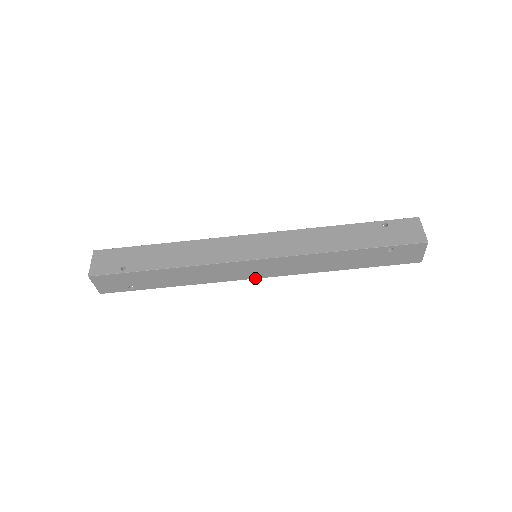
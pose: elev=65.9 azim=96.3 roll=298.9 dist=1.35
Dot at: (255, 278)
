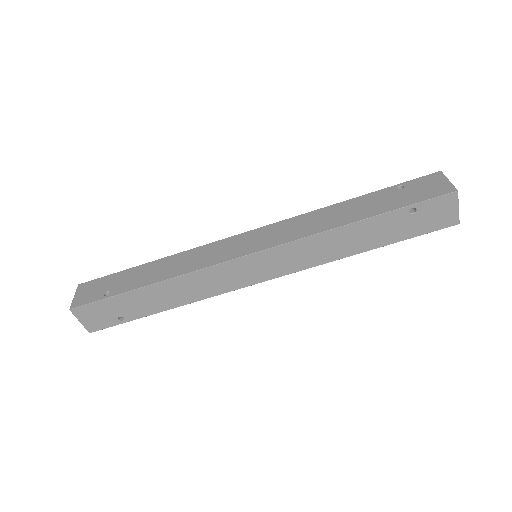
Dot at: (259, 282)
